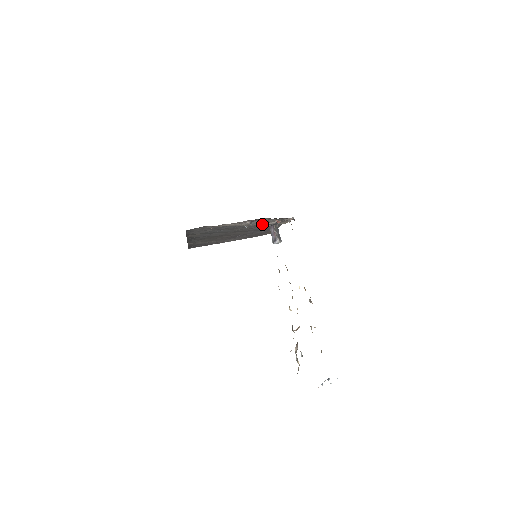
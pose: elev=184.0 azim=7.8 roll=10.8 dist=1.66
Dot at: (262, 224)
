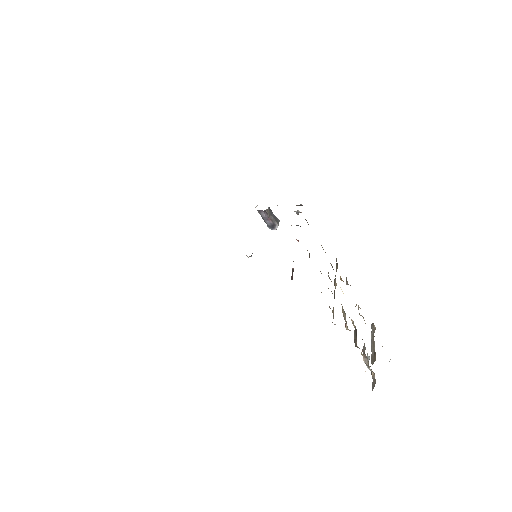
Dot at: occluded
